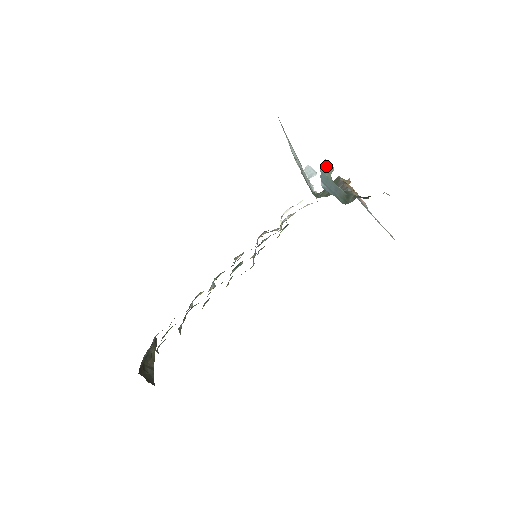
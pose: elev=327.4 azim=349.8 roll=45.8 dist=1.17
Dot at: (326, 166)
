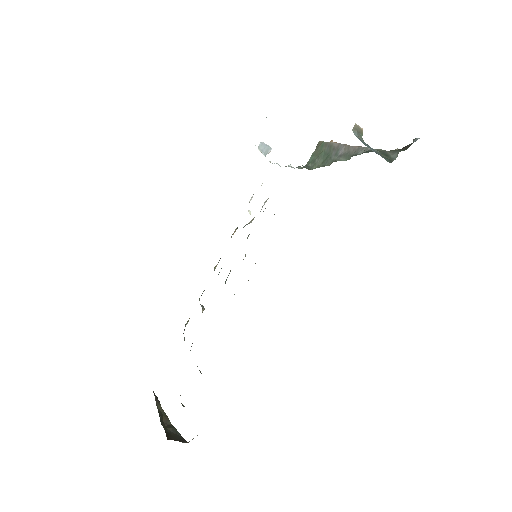
Dot at: (356, 129)
